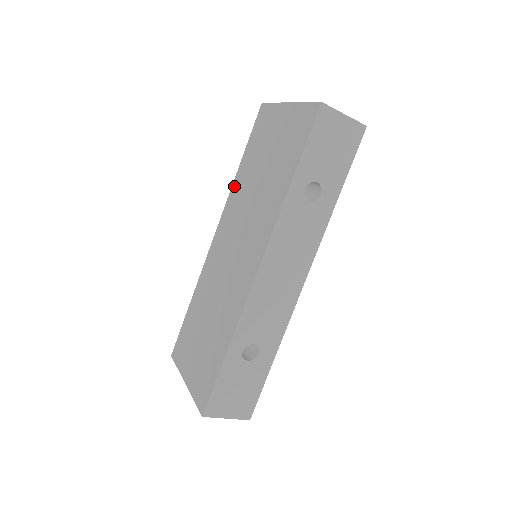
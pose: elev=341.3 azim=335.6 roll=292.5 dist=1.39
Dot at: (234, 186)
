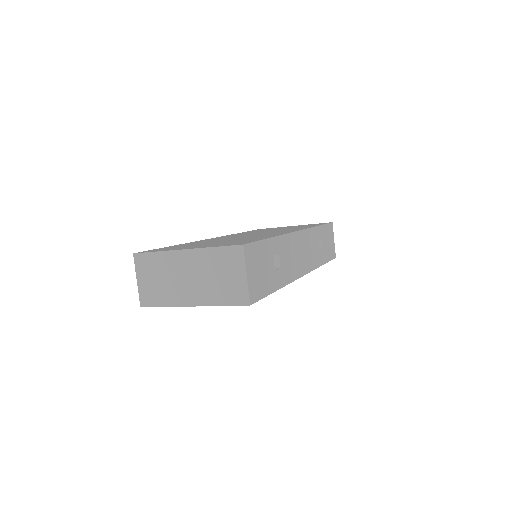
Dot at: occluded
